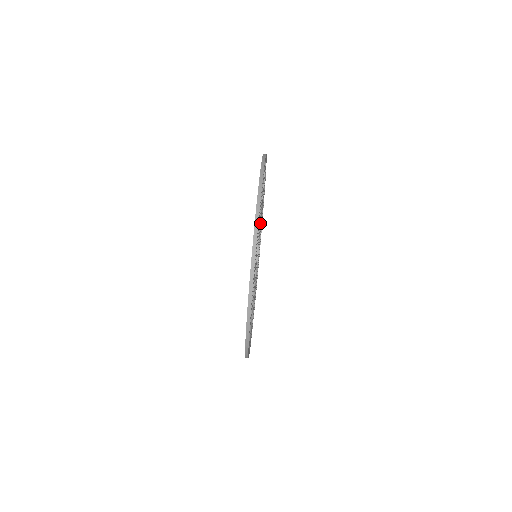
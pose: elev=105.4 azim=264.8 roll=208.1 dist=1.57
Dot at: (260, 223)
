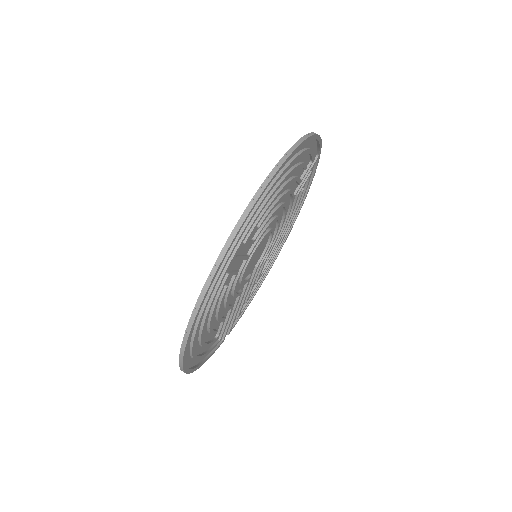
Dot at: (277, 216)
